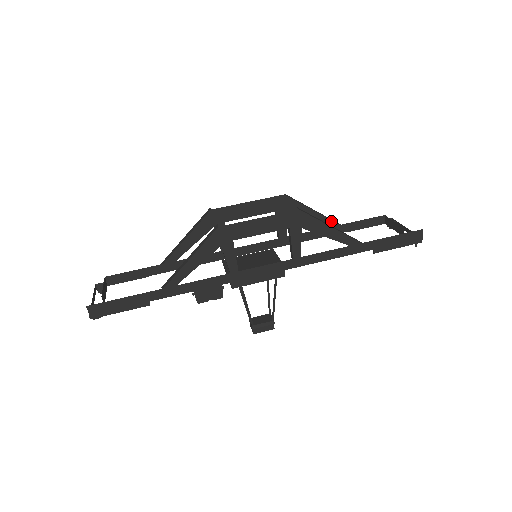
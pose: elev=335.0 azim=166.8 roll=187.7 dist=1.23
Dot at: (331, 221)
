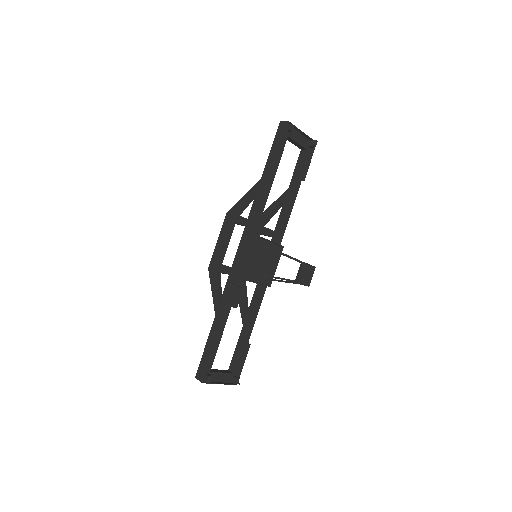
Dot at: (283, 194)
